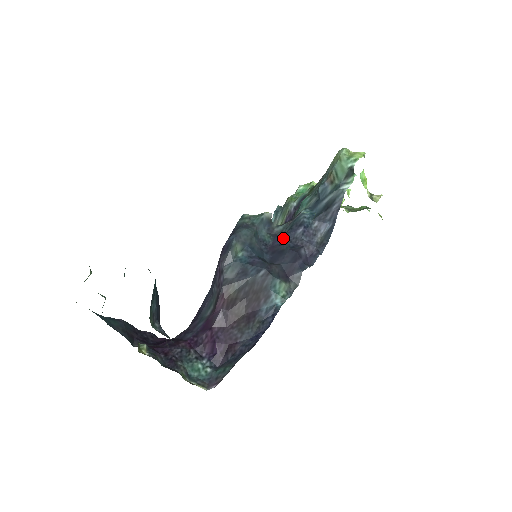
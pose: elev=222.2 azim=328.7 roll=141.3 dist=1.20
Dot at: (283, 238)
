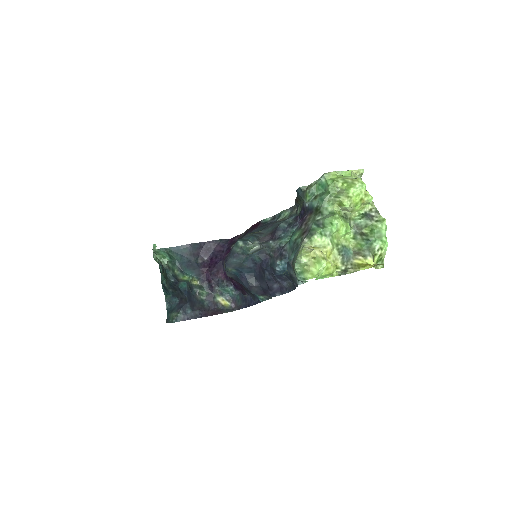
Dot at: (264, 270)
